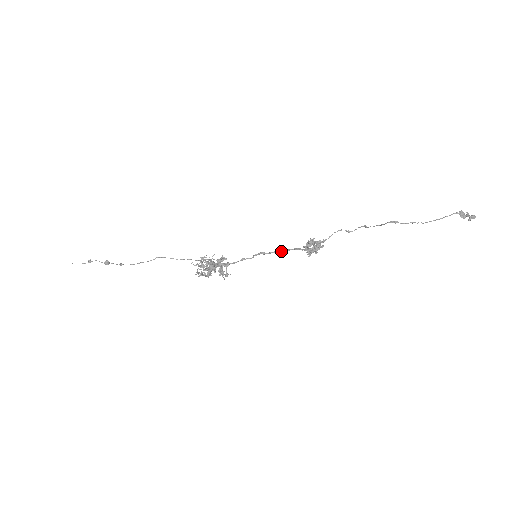
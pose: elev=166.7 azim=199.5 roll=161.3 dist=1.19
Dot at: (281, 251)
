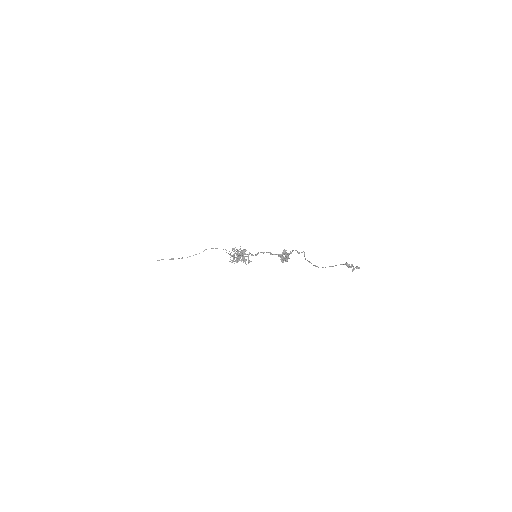
Dot at: (270, 254)
